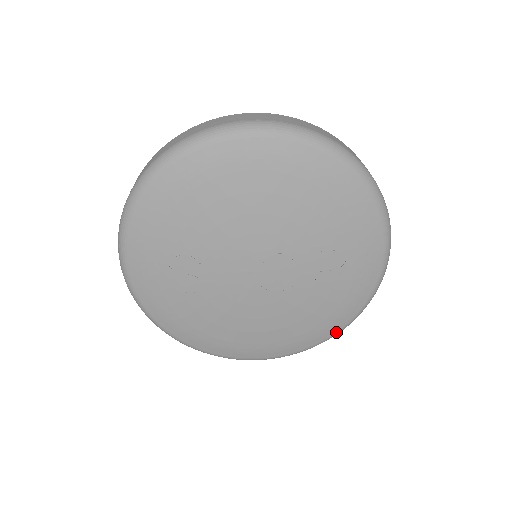
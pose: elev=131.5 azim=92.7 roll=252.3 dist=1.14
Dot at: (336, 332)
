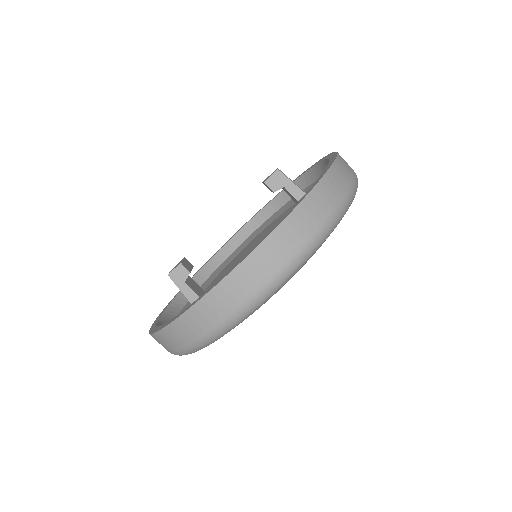
Dot at: occluded
